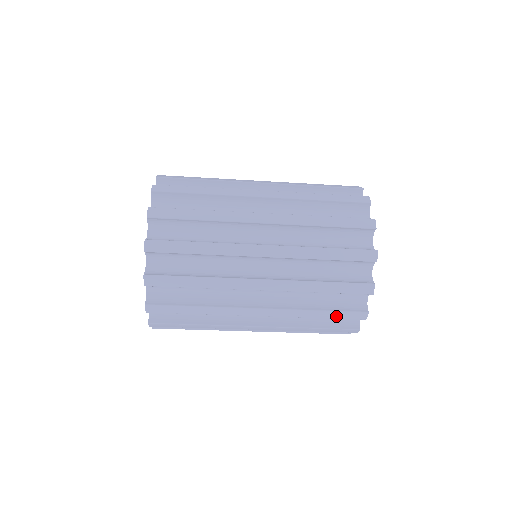
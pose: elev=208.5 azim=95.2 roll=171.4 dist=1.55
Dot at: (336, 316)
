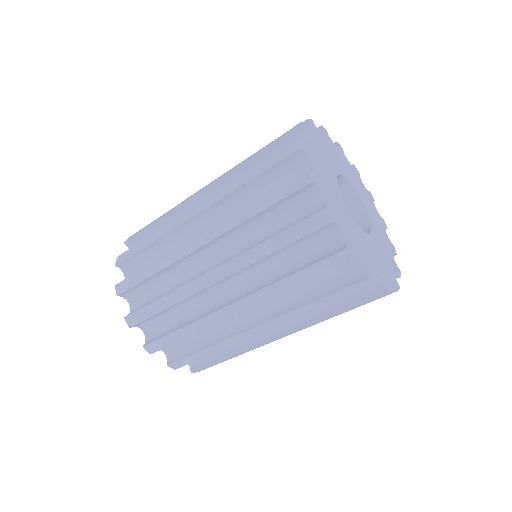
Dot at: (292, 237)
